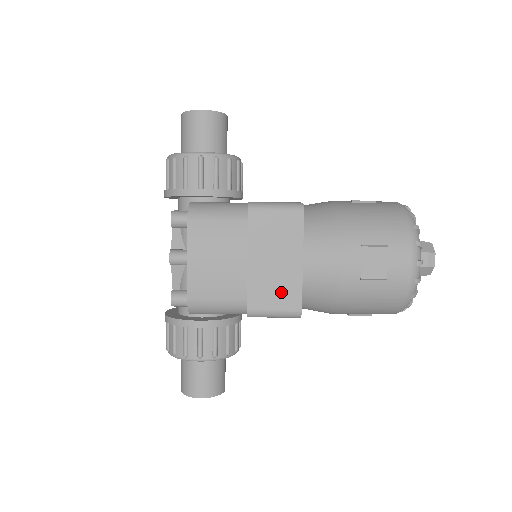
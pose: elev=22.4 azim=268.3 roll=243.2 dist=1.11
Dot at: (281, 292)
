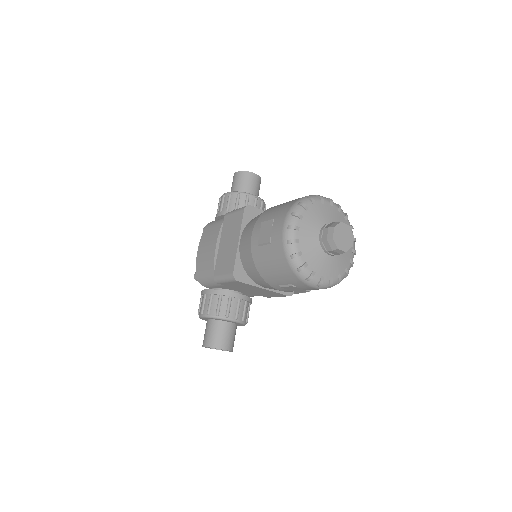
Dot at: (227, 262)
